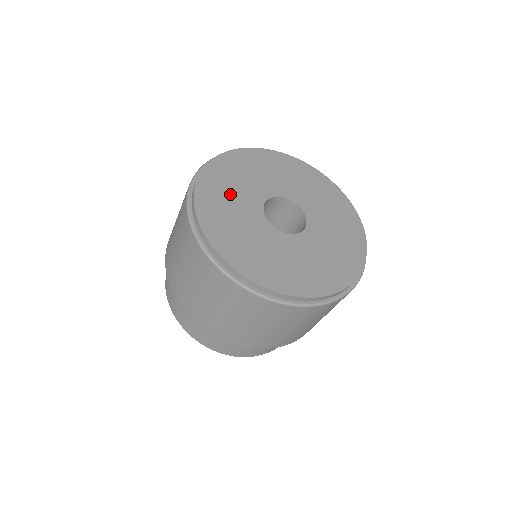
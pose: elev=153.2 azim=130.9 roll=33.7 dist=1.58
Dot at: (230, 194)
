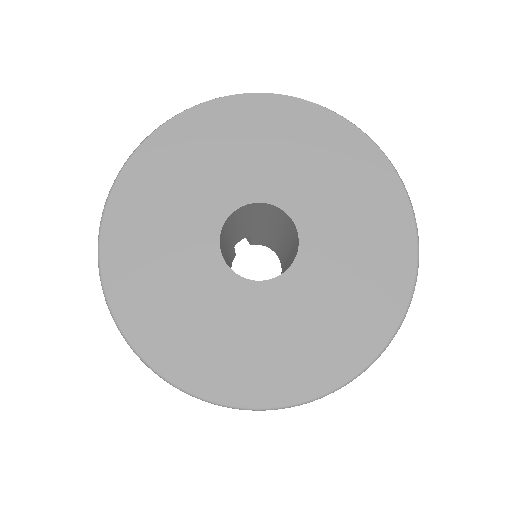
Dot at: (161, 224)
